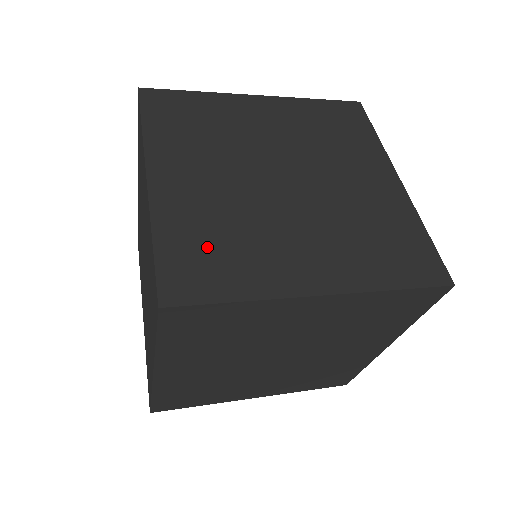
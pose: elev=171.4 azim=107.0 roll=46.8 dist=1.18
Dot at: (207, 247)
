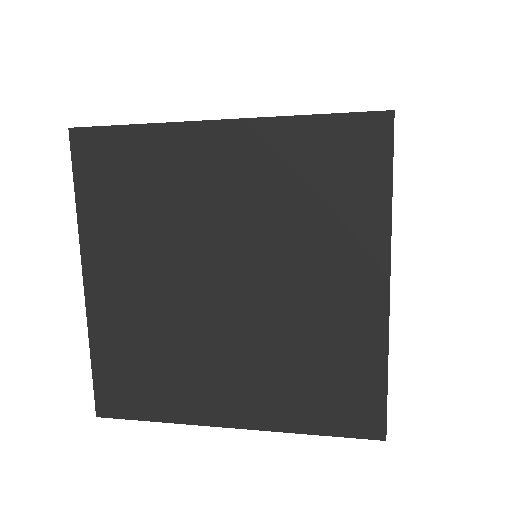
Dot at: (135, 366)
